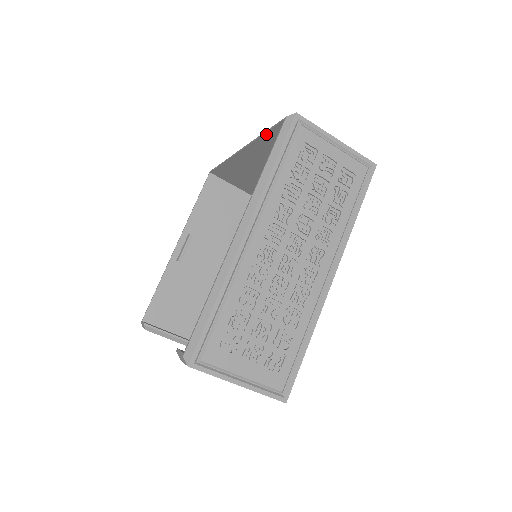
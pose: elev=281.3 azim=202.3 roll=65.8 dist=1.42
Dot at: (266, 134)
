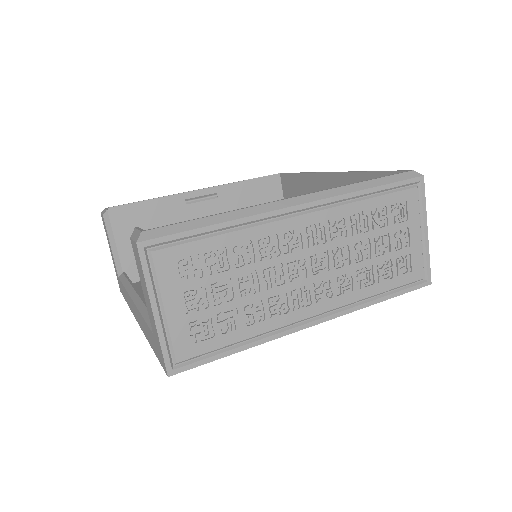
Dot at: (375, 173)
